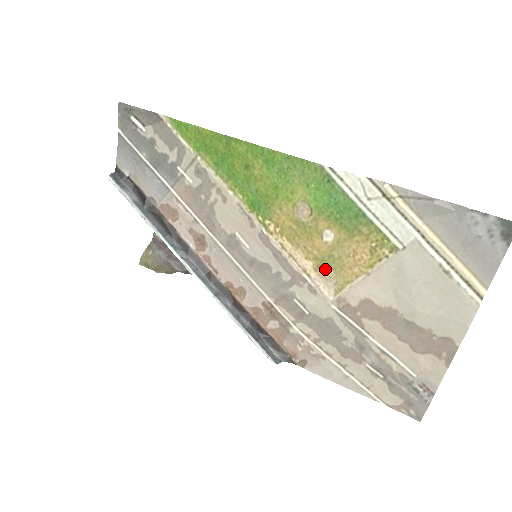
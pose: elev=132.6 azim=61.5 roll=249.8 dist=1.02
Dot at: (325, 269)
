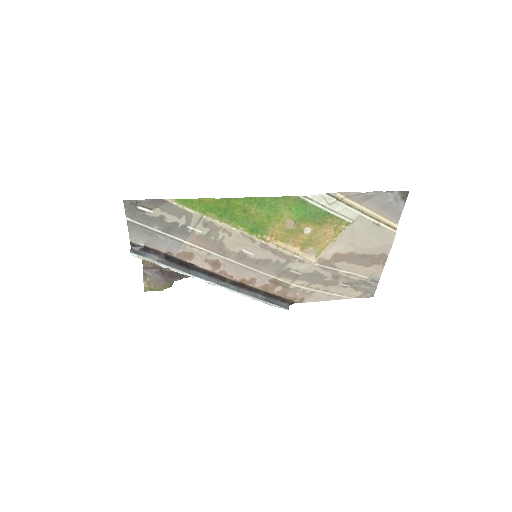
Dot at: (308, 248)
